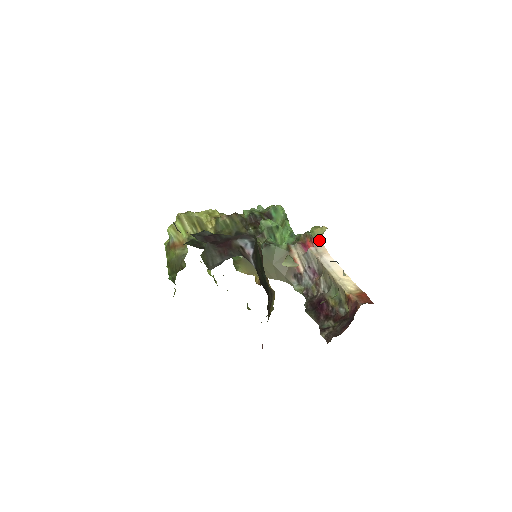
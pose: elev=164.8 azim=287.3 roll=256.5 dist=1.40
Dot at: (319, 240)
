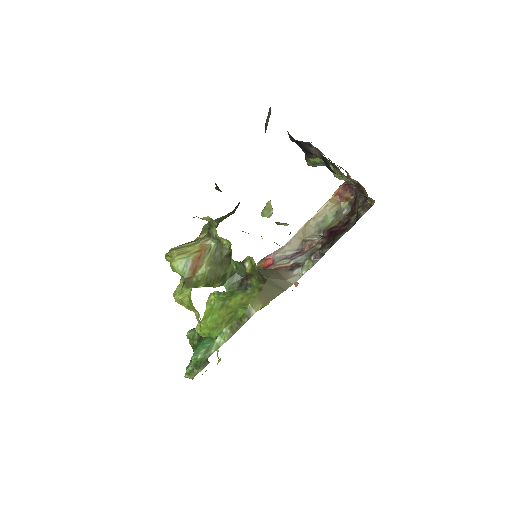
Dot at: (269, 254)
